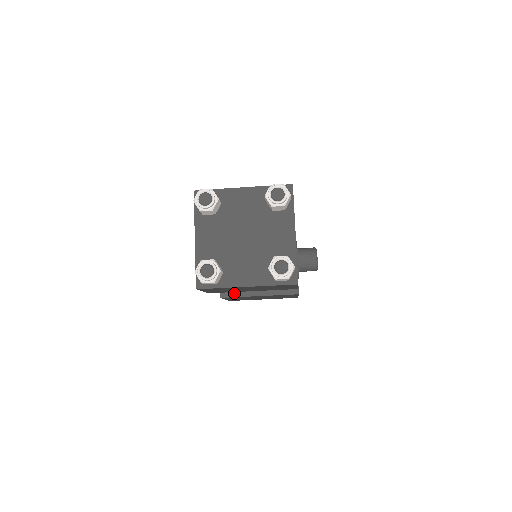
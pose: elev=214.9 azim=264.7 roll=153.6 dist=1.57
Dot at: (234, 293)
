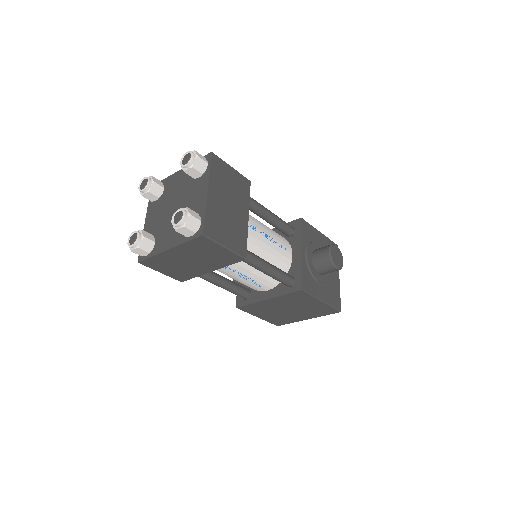
Dot at: (247, 301)
